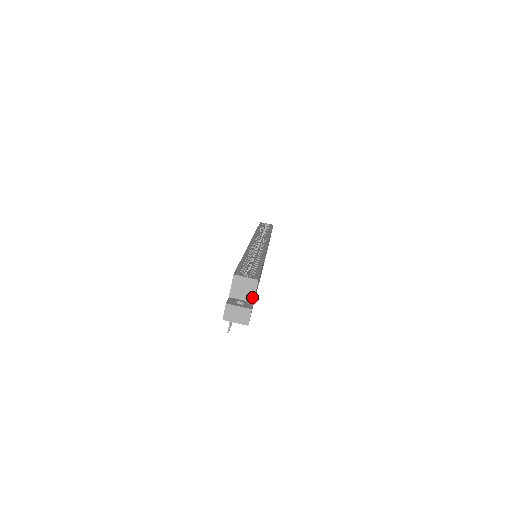
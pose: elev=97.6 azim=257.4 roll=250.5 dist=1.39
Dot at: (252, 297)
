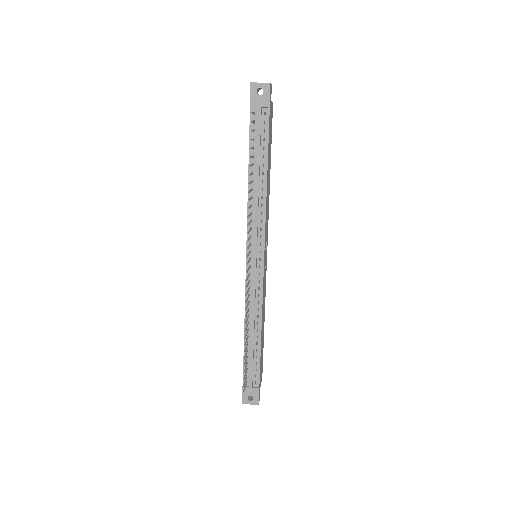
Dot at: occluded
